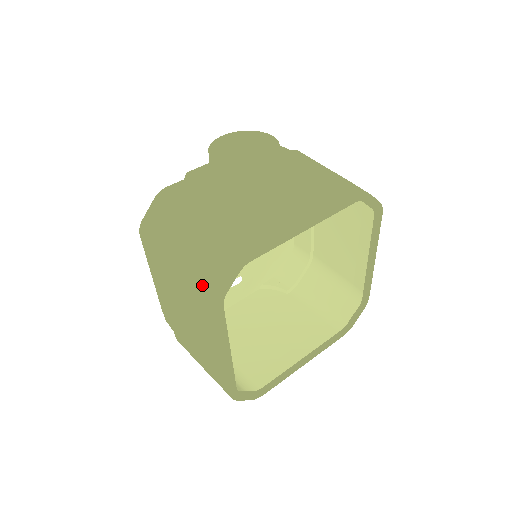
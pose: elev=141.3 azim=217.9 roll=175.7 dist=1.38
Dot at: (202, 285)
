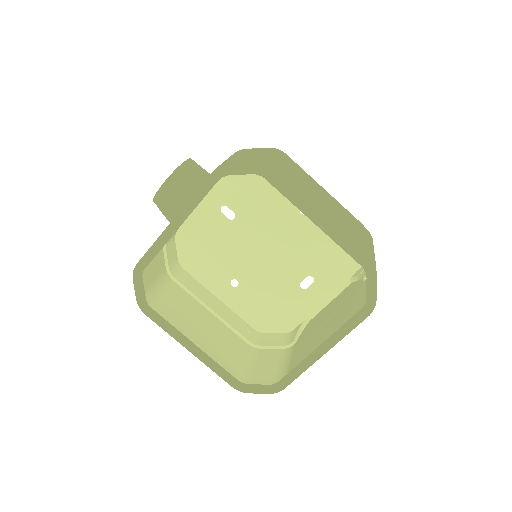
Dot at: occluded
